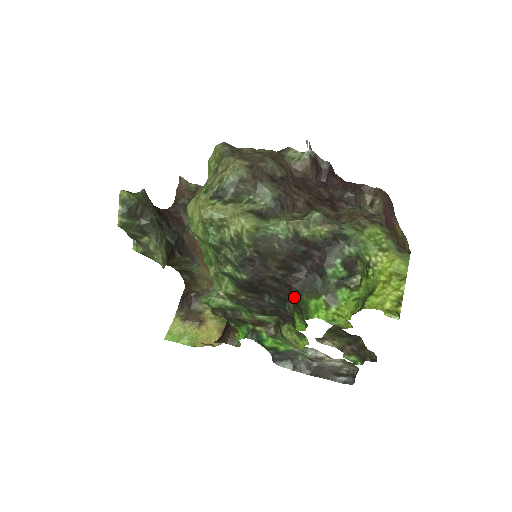
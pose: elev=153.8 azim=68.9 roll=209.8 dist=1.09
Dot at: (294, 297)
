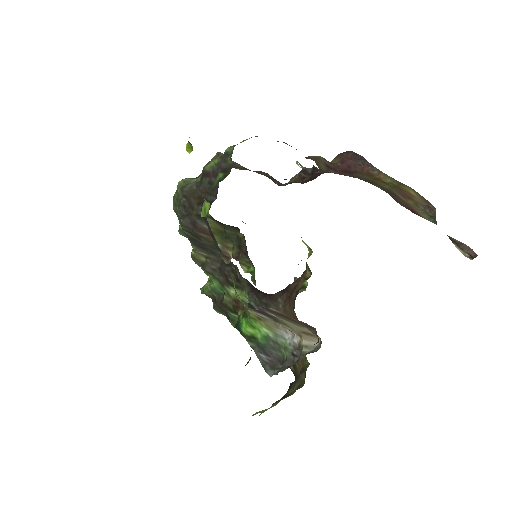
Dot at: occluded
